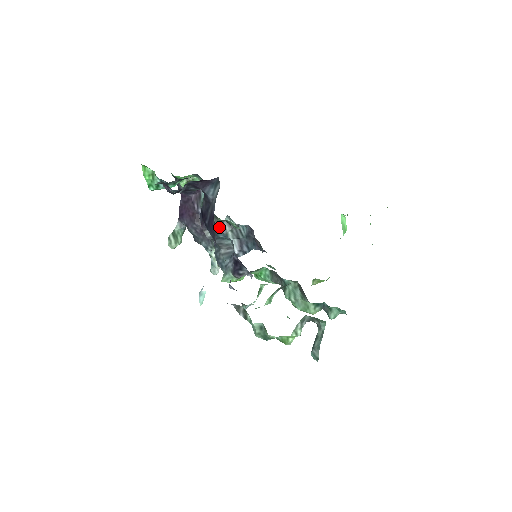
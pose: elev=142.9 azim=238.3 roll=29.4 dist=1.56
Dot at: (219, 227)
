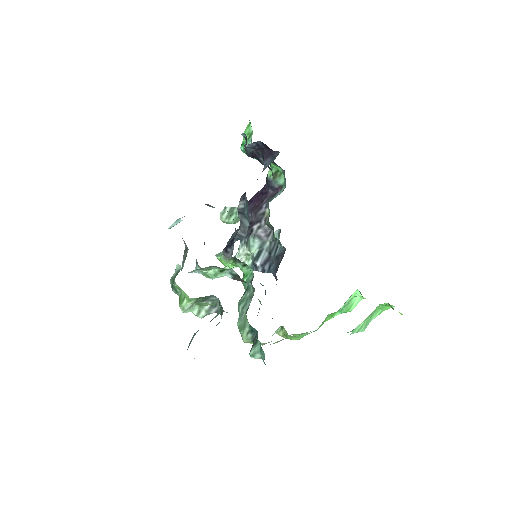
Dot at: (265, 231)
